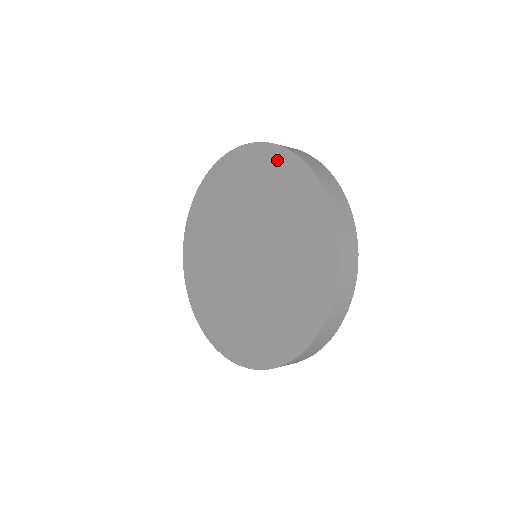
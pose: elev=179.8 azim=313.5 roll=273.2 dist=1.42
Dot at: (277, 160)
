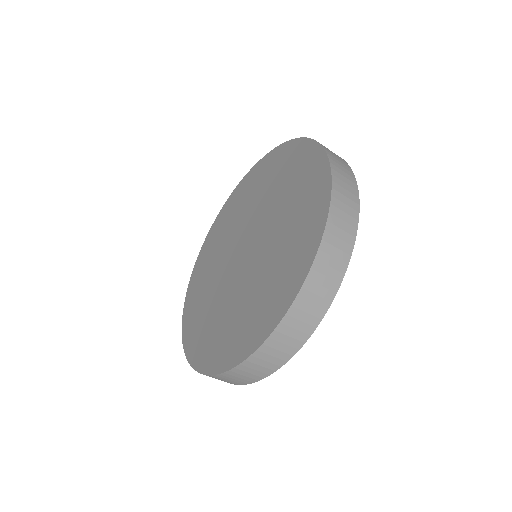
Dot at: (276, 156)
